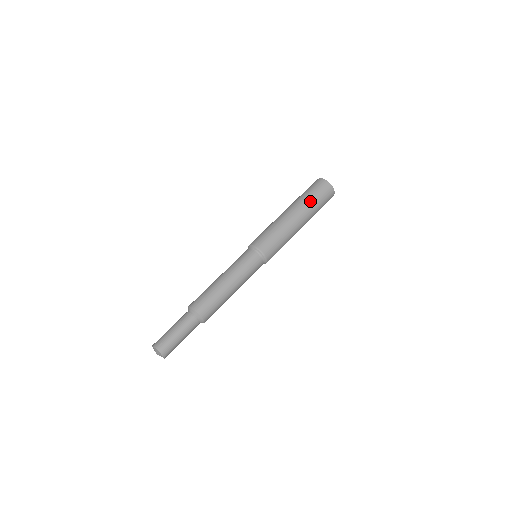
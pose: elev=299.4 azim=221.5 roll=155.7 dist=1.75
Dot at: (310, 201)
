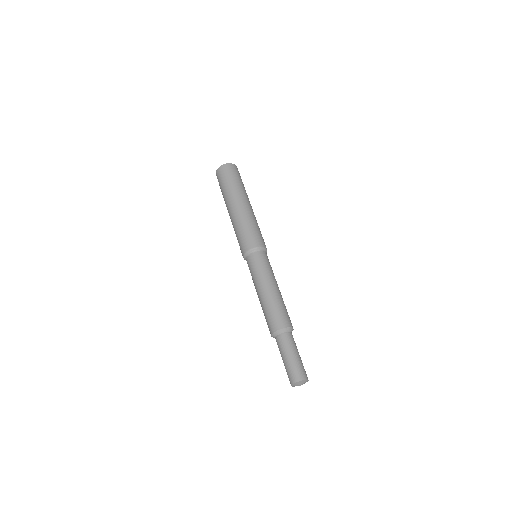
Dot at: (244, 188)
